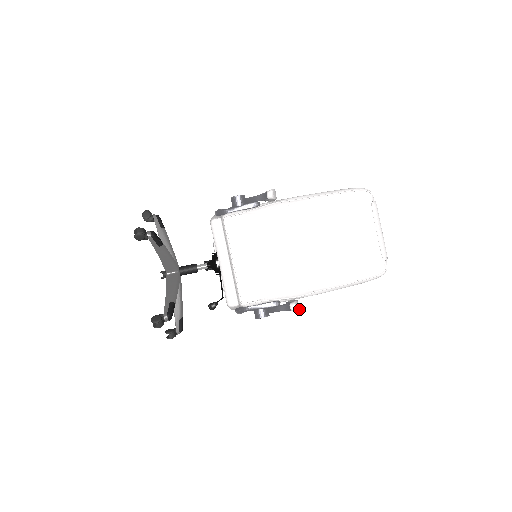
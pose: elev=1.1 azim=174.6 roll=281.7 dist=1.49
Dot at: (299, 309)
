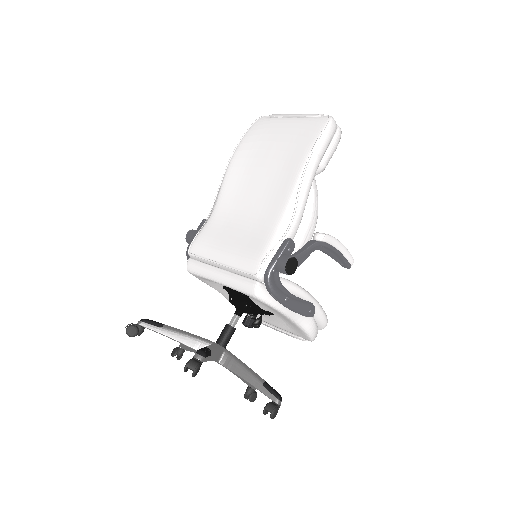
Dot at: (330, 236)
